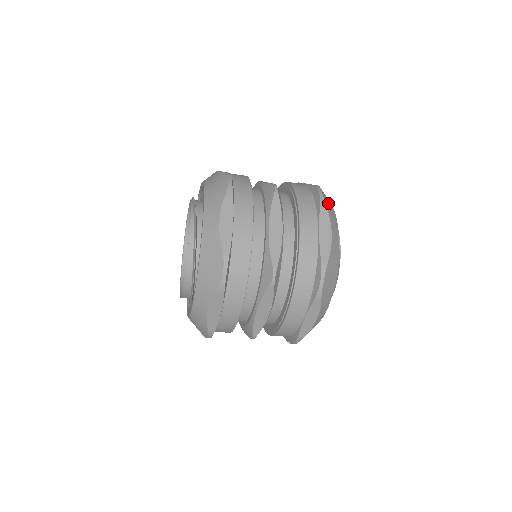
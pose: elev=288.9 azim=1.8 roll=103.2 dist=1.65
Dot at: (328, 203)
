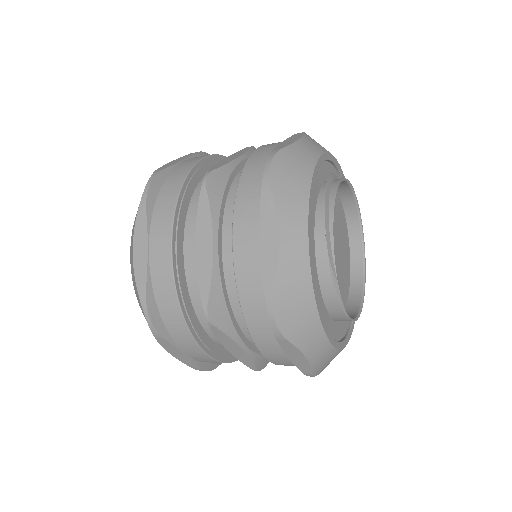
Dot at: (286, 179)
